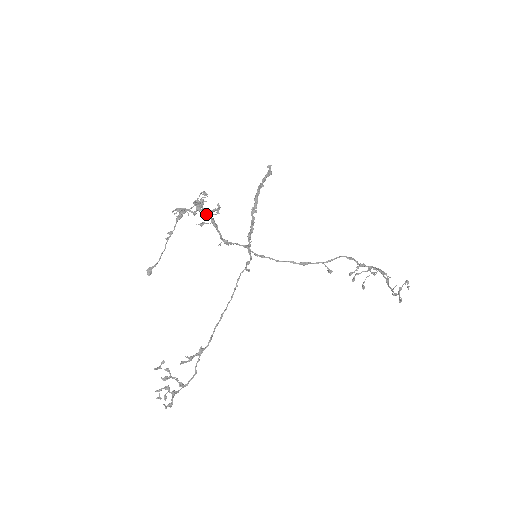
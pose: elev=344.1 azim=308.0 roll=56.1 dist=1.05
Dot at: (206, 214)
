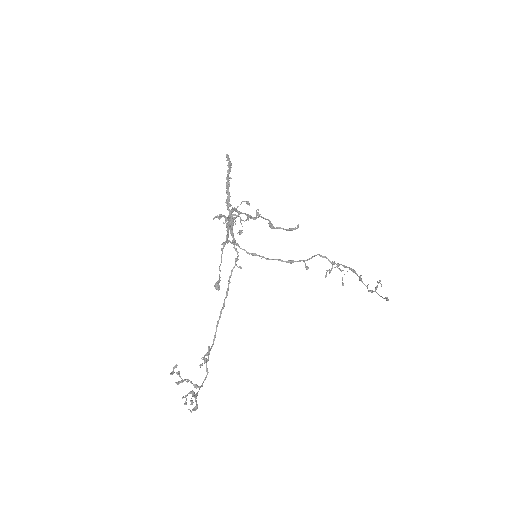
Dot at: (230, 218)
